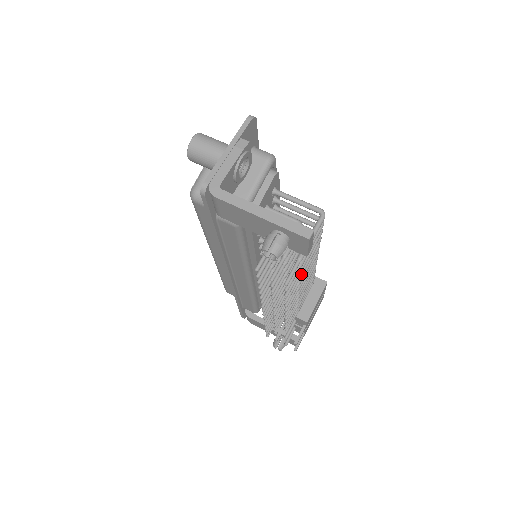
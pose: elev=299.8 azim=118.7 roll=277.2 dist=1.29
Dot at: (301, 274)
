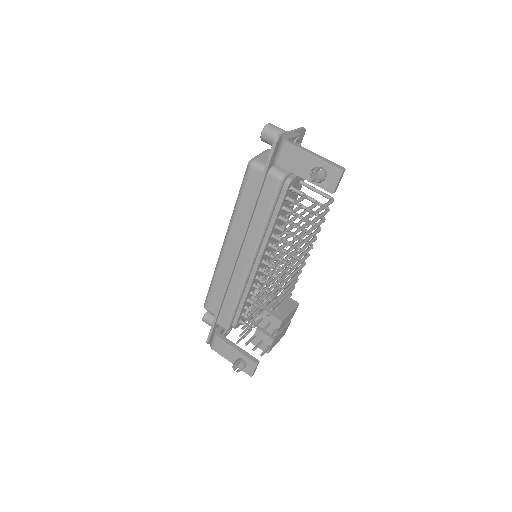
Dot at: (308, 238)
